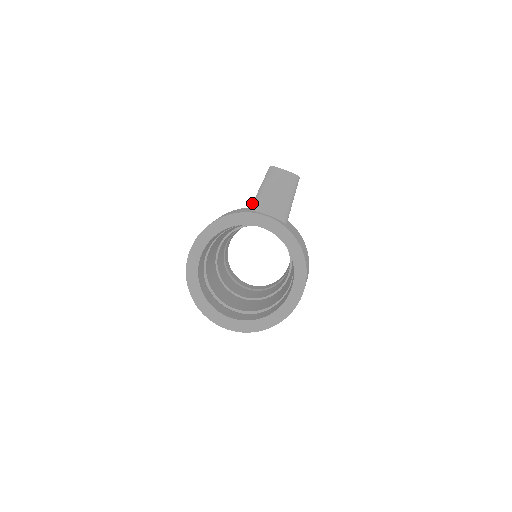
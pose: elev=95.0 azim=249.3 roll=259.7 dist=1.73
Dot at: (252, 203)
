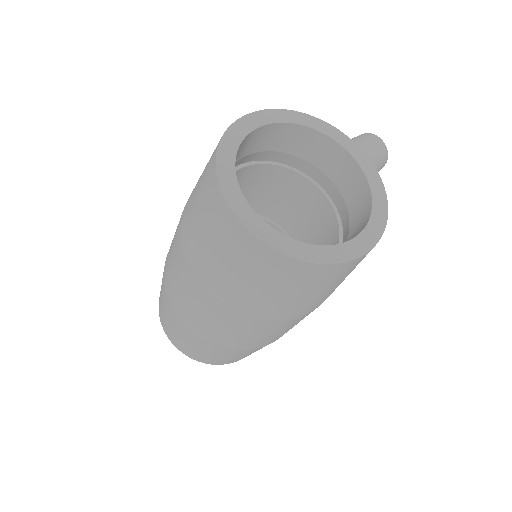
Dot at: occluded
